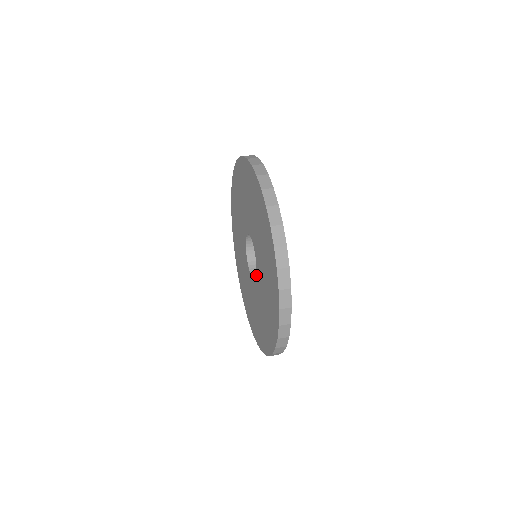
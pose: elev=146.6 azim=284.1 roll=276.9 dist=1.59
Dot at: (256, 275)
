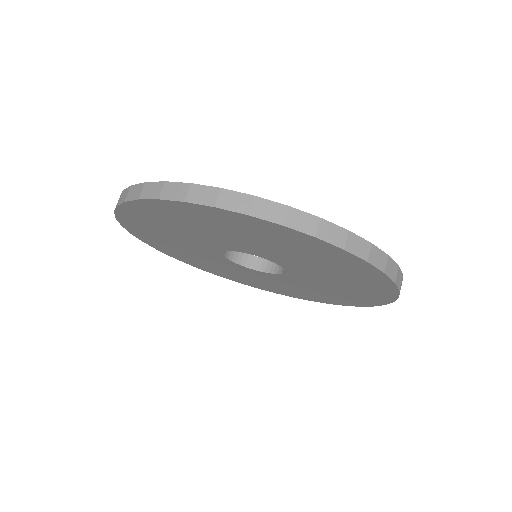
Dot at: (263, 273)
